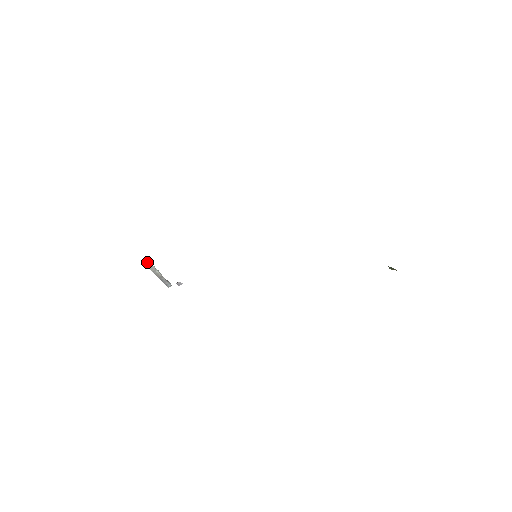
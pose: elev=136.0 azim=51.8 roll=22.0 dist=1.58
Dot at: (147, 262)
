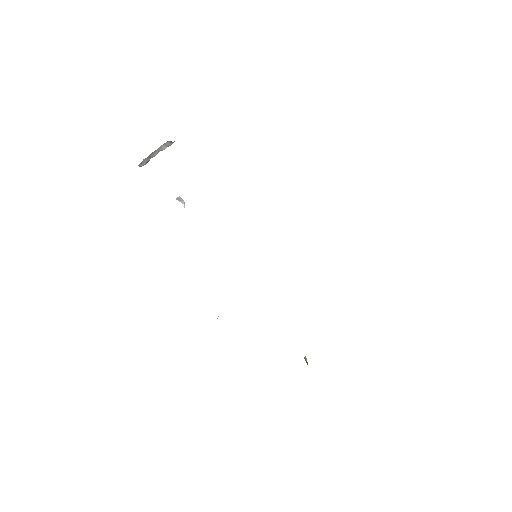
Dot at: (170, 142)
